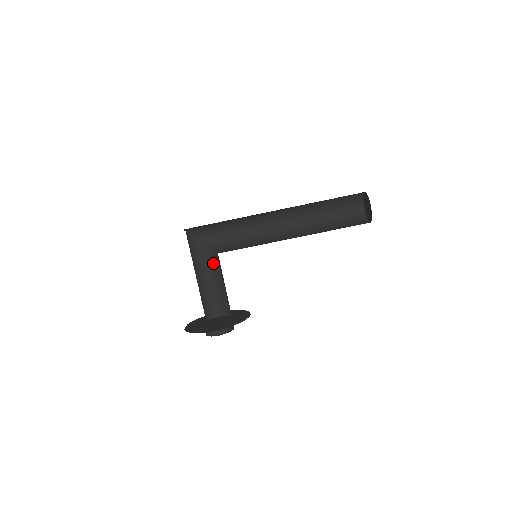
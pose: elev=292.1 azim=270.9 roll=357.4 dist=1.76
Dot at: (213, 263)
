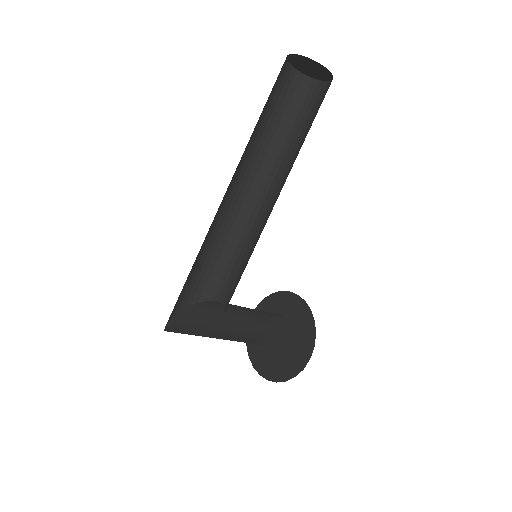
Dot at: (216, 309)
